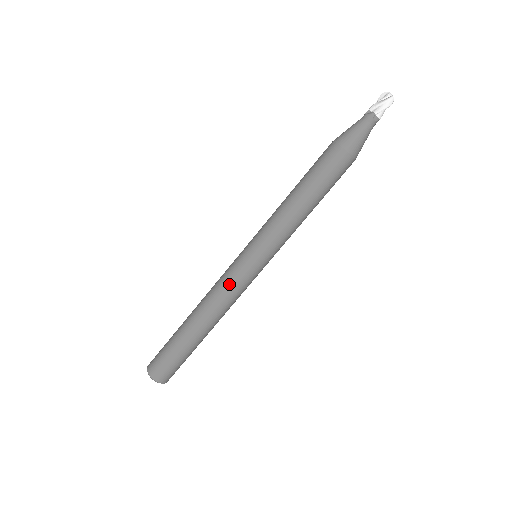
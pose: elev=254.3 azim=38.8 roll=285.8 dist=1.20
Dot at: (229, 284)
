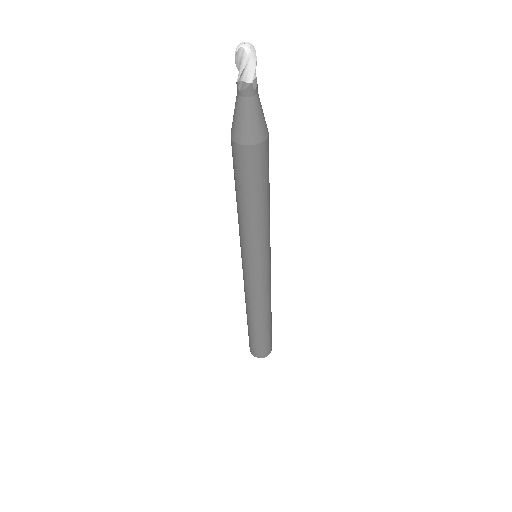
Dot at: (261, 291)
